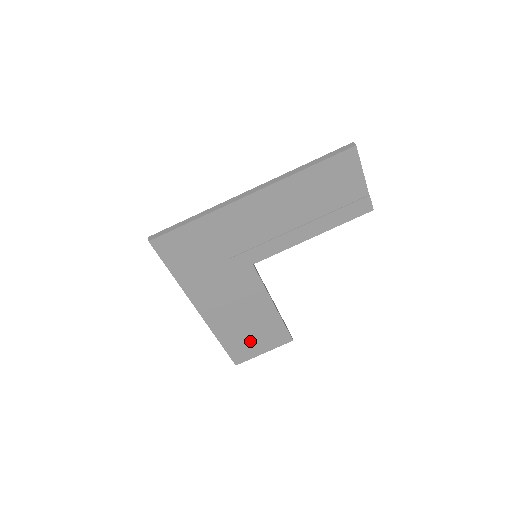
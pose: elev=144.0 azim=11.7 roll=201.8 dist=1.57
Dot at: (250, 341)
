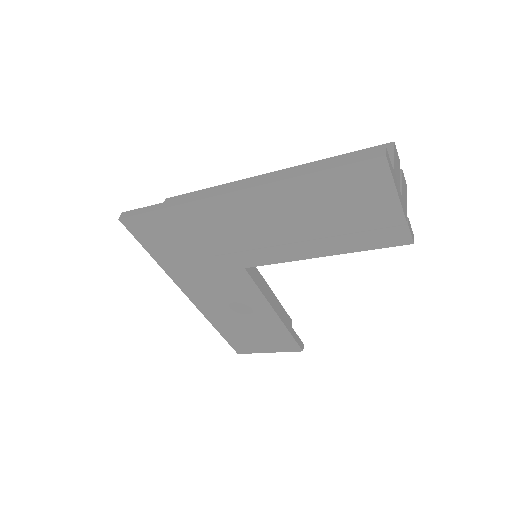
Dot at: (251, 338)
